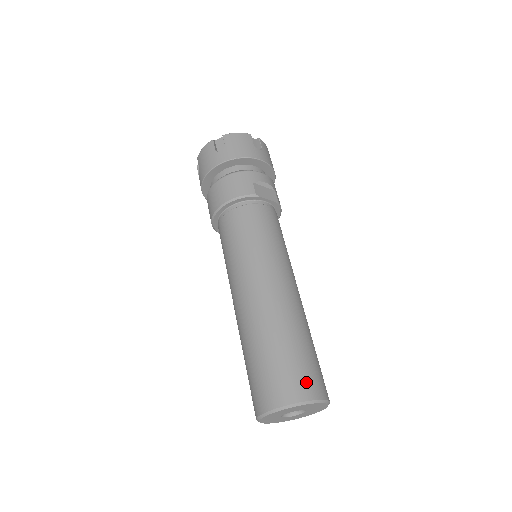
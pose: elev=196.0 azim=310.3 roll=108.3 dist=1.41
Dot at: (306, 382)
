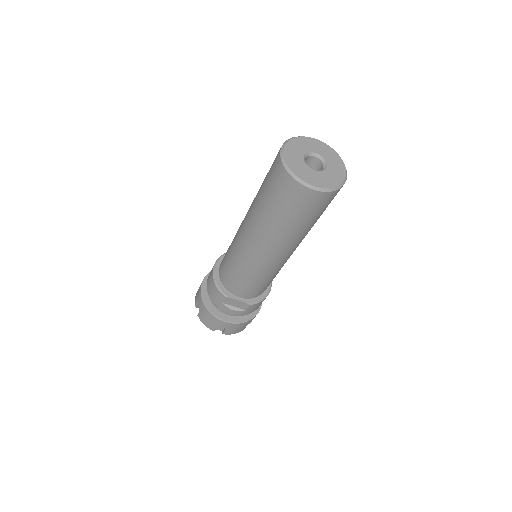
Dot at: occluded
